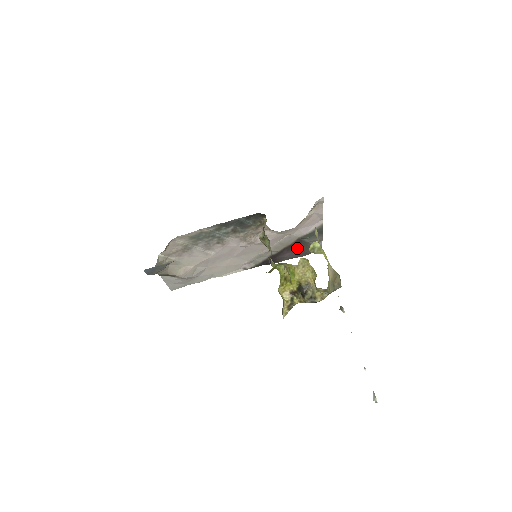
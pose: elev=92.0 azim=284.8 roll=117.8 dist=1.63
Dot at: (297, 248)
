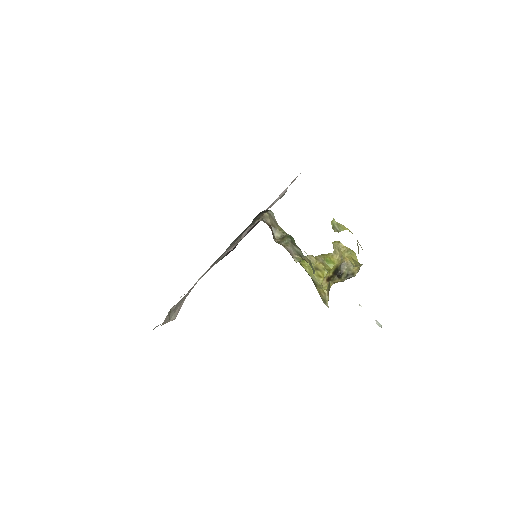
Dot at: (256, 223)
